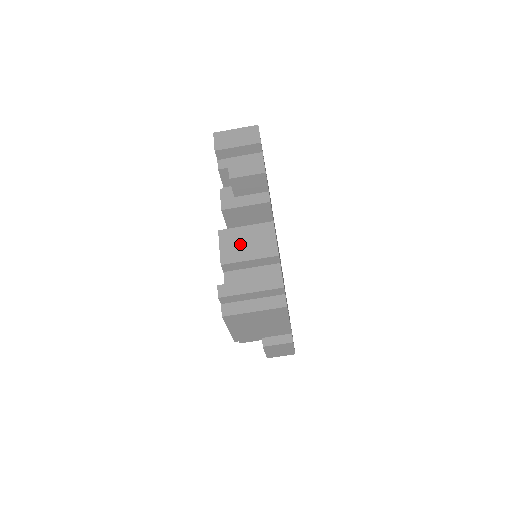
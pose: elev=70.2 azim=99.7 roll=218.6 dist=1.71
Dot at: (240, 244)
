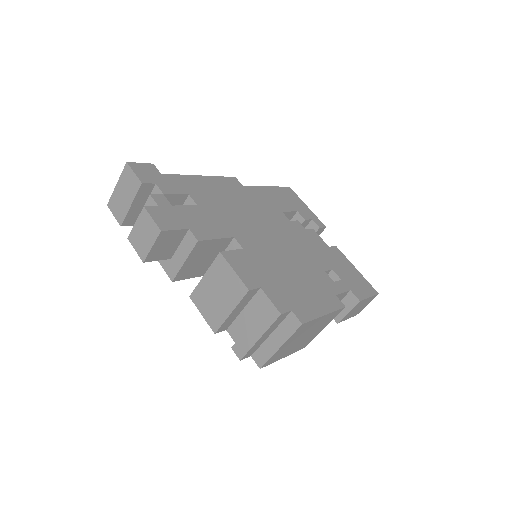
Dot at: (213, 300)
